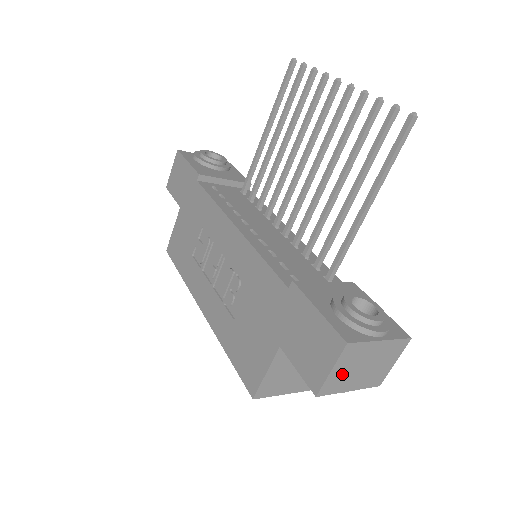
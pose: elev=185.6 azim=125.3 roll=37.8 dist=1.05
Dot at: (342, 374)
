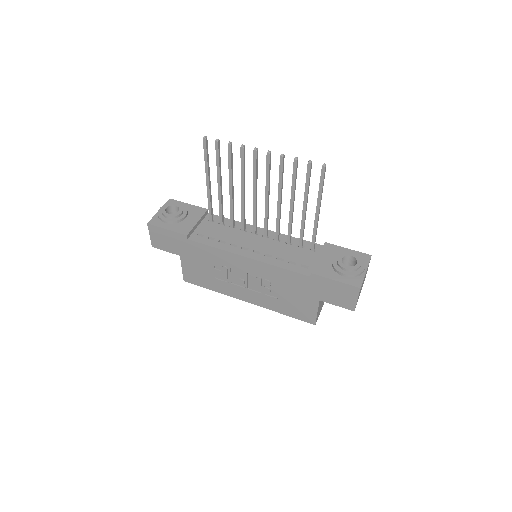
Dot at: occluded
